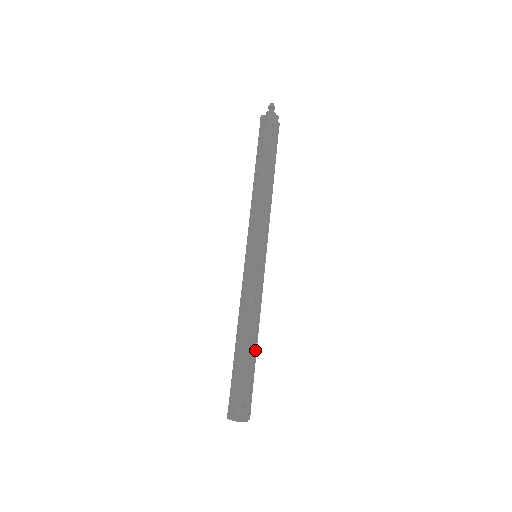
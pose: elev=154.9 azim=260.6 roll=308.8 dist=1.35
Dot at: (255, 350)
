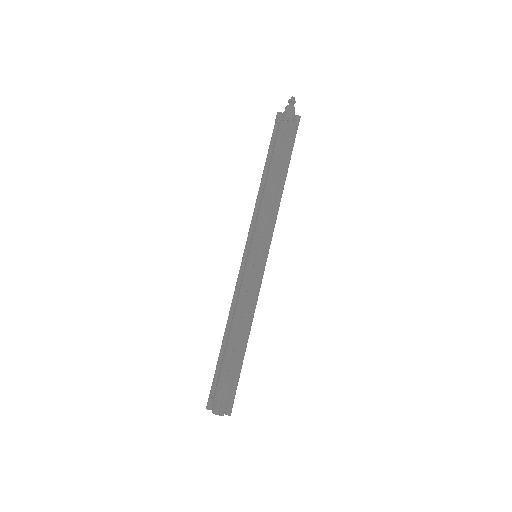
Dot at: (240, 349)
